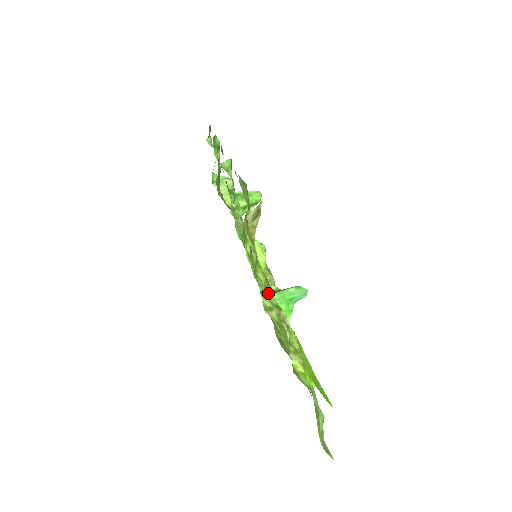
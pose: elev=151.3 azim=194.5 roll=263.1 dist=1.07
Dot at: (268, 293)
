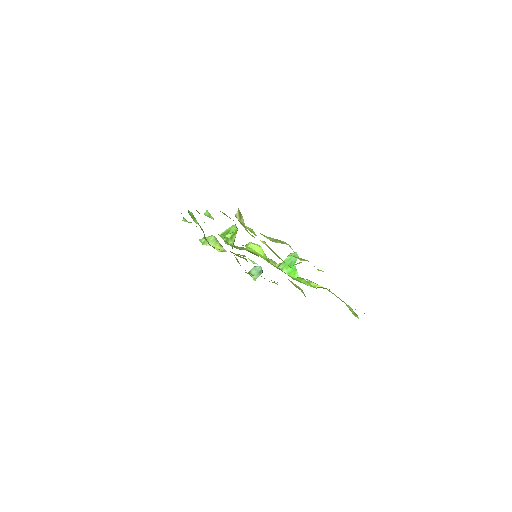
Dot at: (269, 237)
